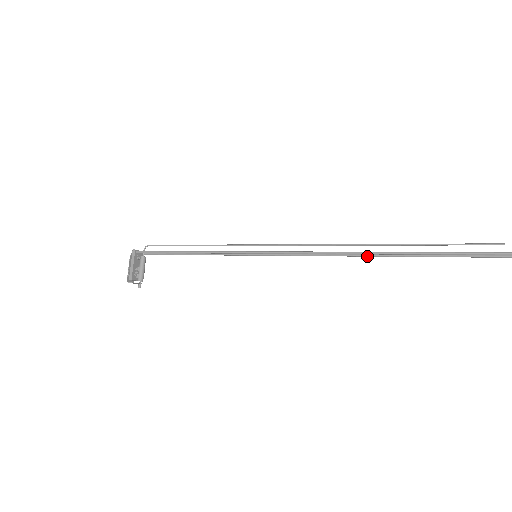
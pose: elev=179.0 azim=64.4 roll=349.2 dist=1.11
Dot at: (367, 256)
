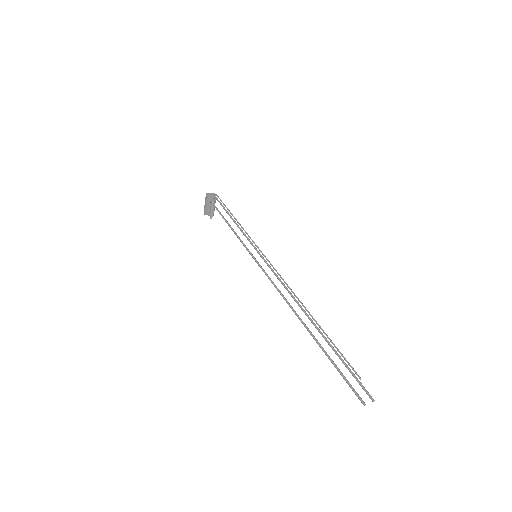
Dot at: (303, 311)
